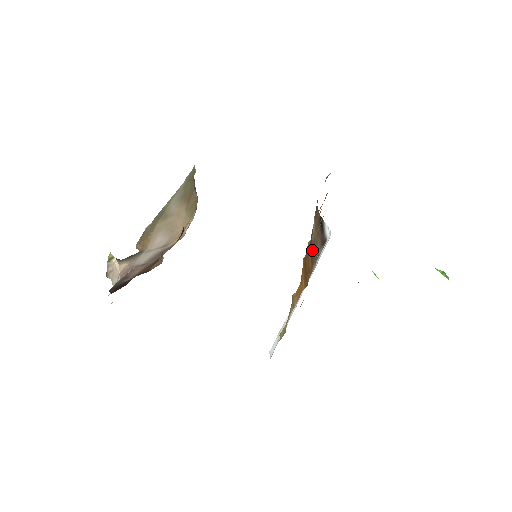
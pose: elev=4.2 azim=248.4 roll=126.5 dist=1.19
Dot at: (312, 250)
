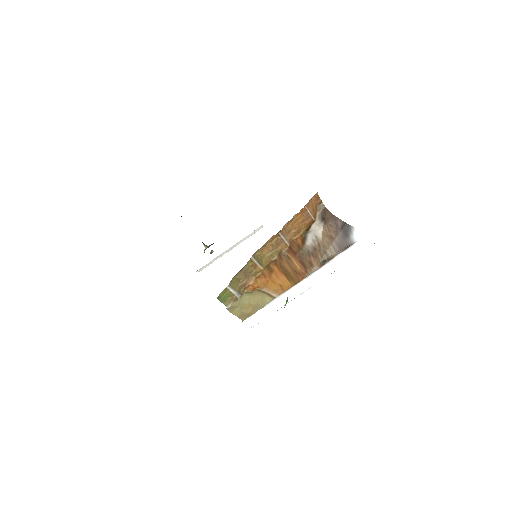
Dot at: (305, 255)
